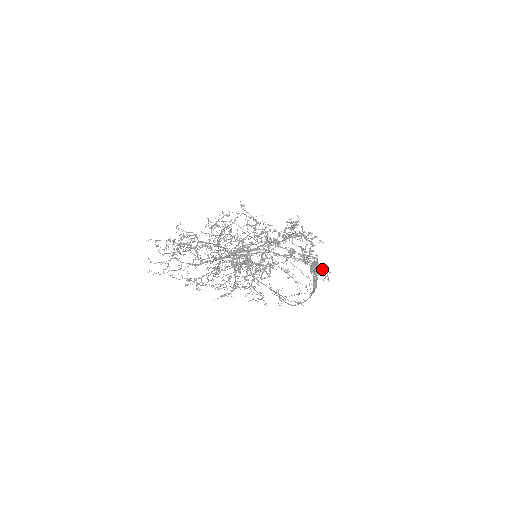
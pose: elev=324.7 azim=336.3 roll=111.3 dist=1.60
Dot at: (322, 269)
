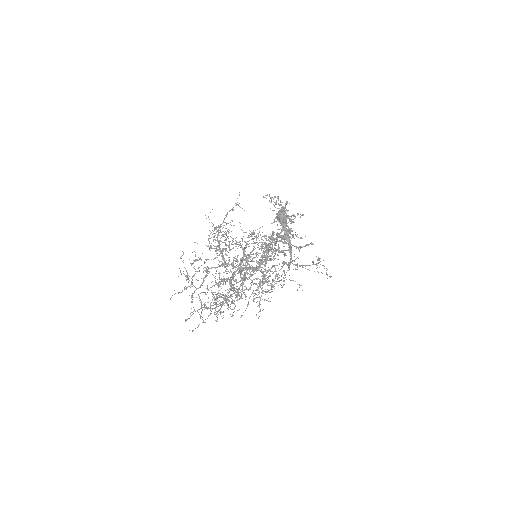
Dot at: occluded
